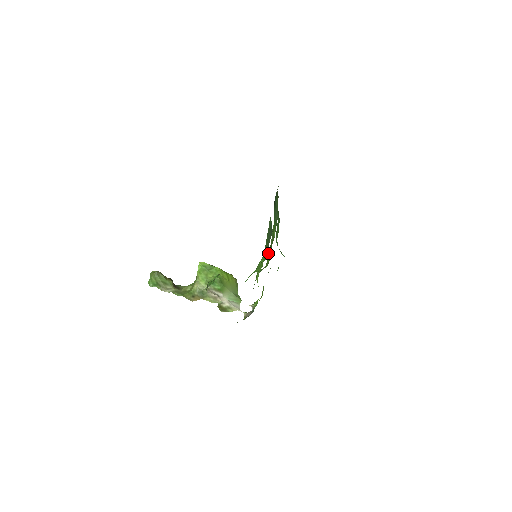
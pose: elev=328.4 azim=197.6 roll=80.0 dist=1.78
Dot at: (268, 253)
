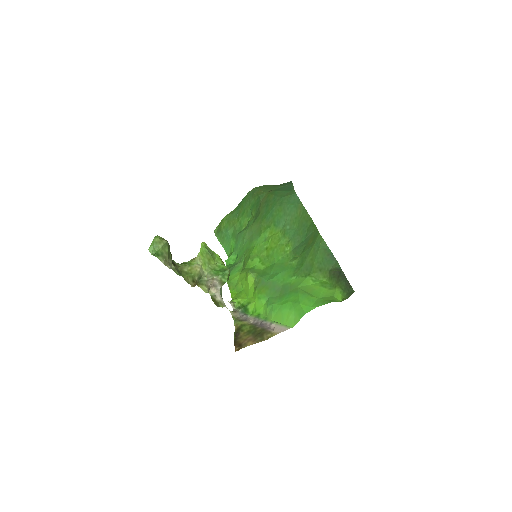
Dot at: (327, 278)
